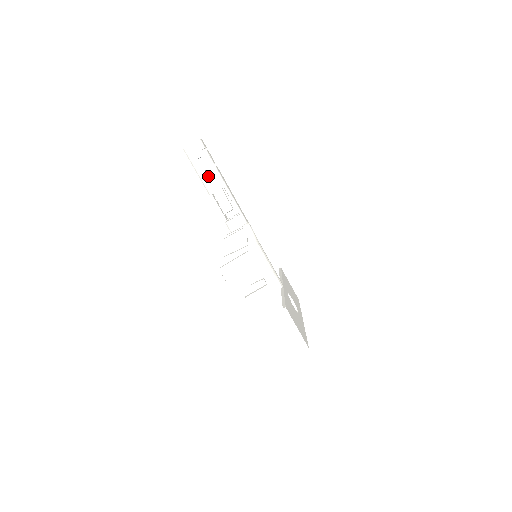
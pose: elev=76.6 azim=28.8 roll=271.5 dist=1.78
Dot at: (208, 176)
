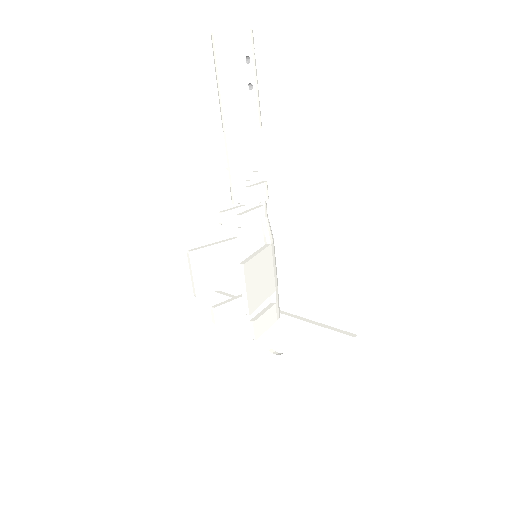
Dot at: (249, 98)
